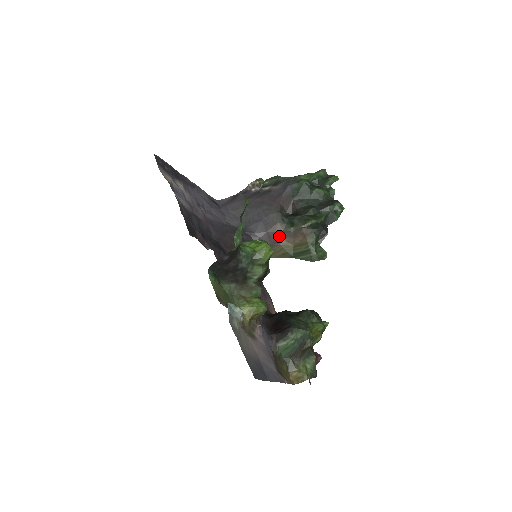
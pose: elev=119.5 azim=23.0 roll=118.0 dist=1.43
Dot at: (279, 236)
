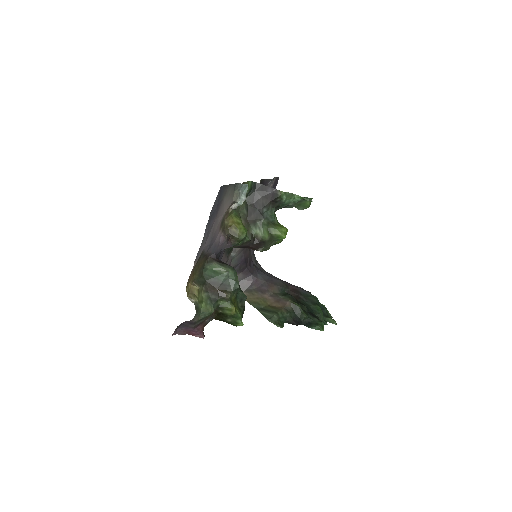
Dot at: (269, 291)
